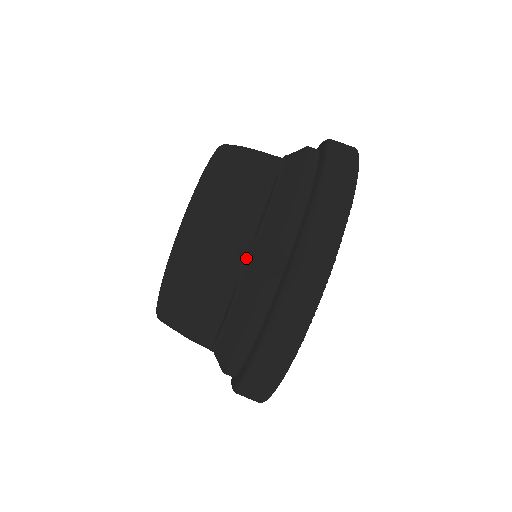
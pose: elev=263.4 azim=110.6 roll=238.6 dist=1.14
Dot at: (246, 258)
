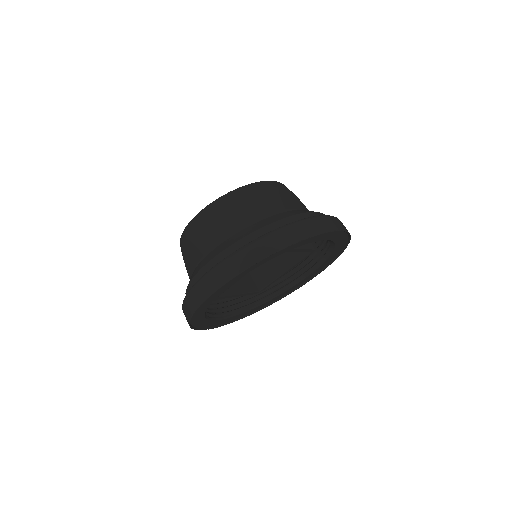
Dot at: (281, 210)
